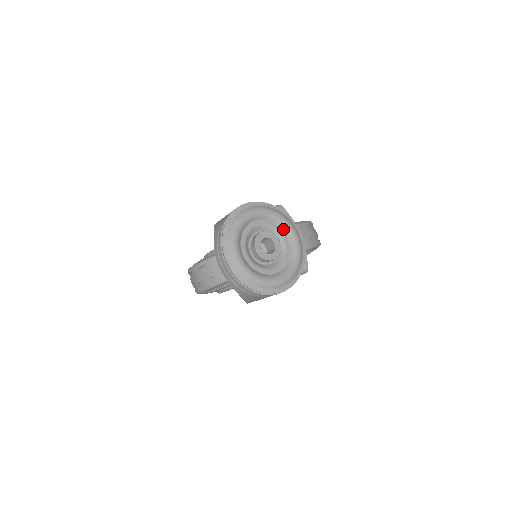
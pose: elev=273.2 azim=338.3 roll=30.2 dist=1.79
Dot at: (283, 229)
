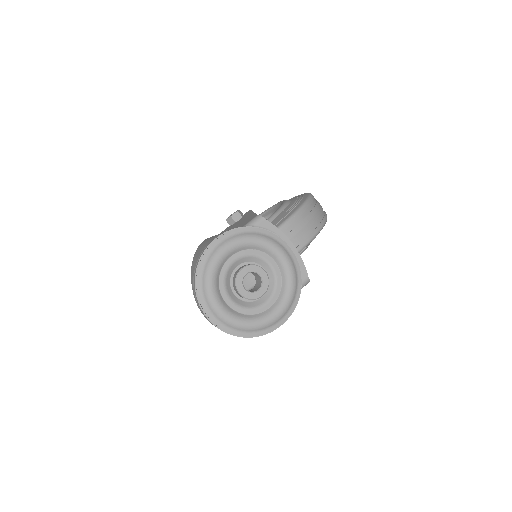
Dot at: (266, 252)
